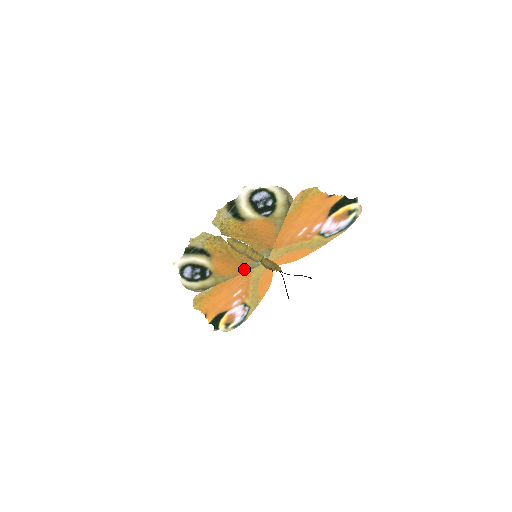
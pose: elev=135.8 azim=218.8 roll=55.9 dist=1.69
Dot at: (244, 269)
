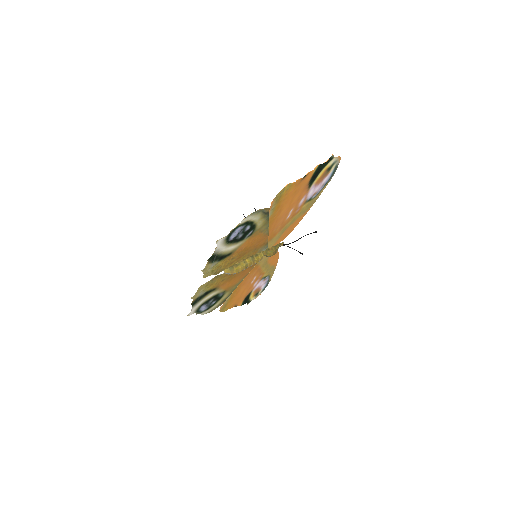
Dot at: (250, 268)
